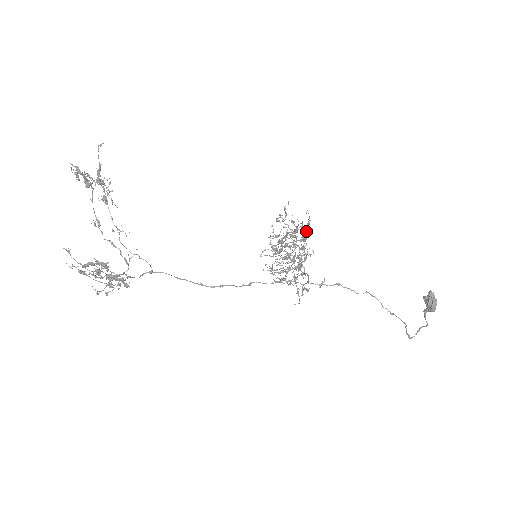
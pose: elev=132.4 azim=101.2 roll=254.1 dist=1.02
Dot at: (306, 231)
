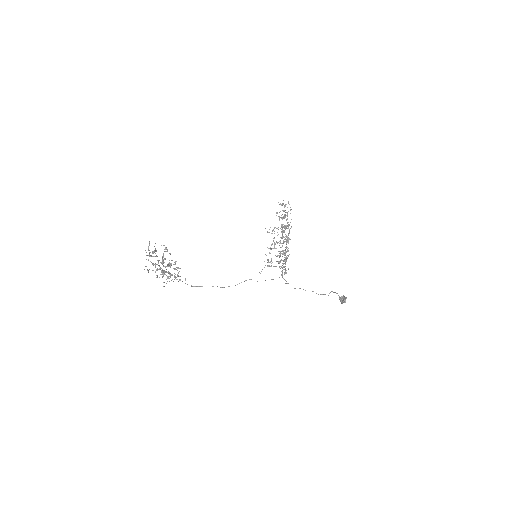
Dot at: (284, 274)
